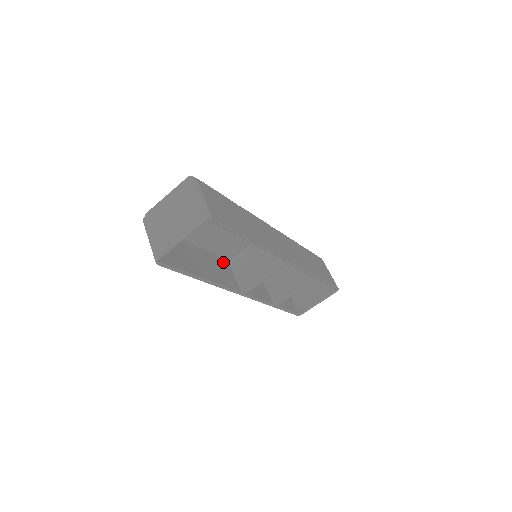
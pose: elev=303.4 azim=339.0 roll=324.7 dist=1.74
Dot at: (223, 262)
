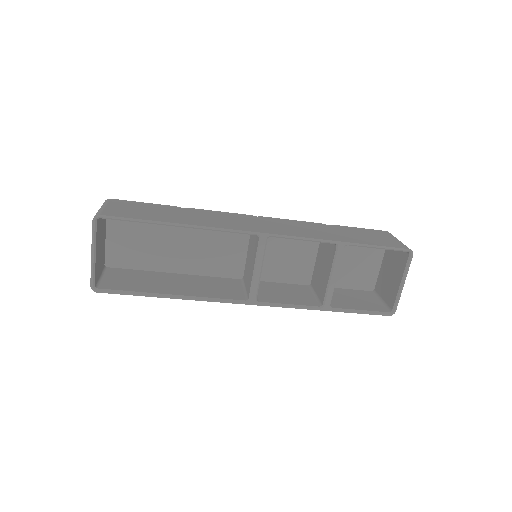
Dot at: (229, 281)
